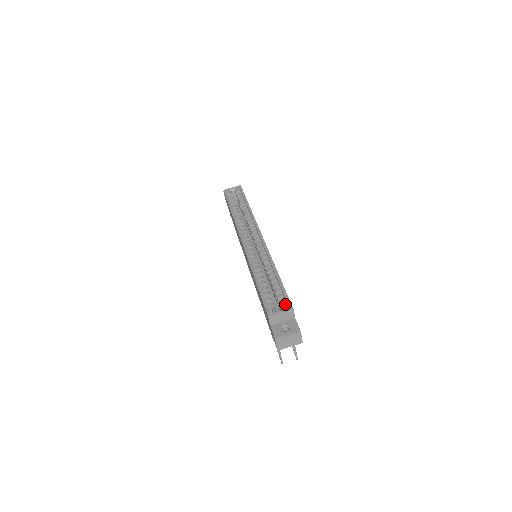
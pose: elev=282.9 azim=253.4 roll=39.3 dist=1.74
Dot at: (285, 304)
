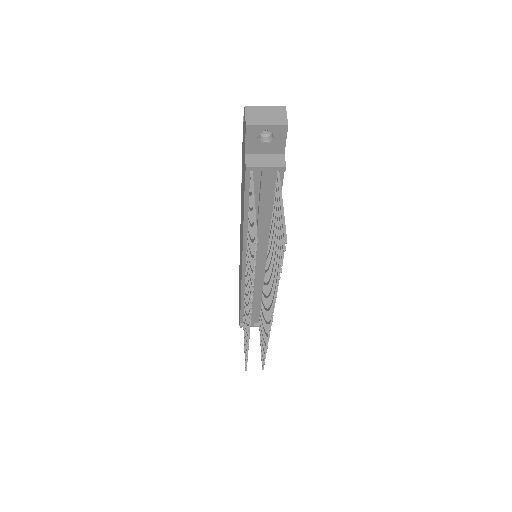
Dot at: occluded
